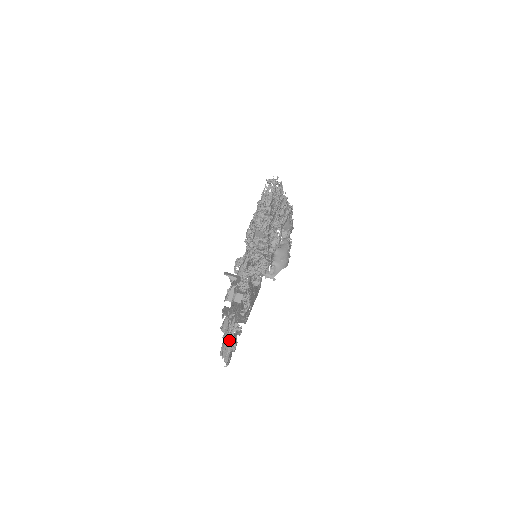
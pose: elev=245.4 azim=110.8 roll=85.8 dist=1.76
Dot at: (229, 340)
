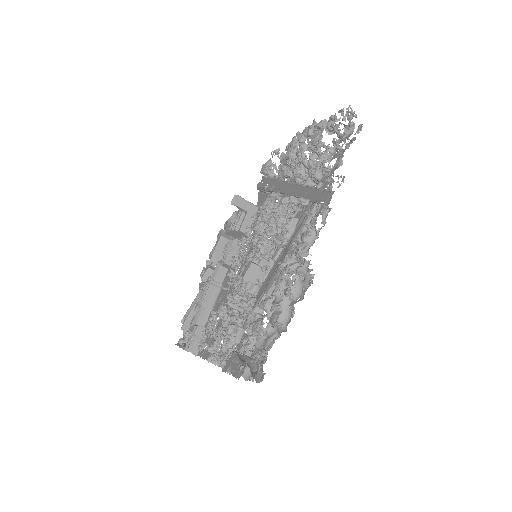
Dot at: (185, 335)
